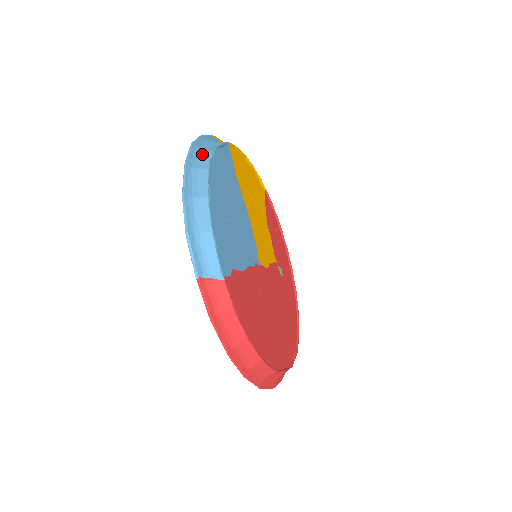
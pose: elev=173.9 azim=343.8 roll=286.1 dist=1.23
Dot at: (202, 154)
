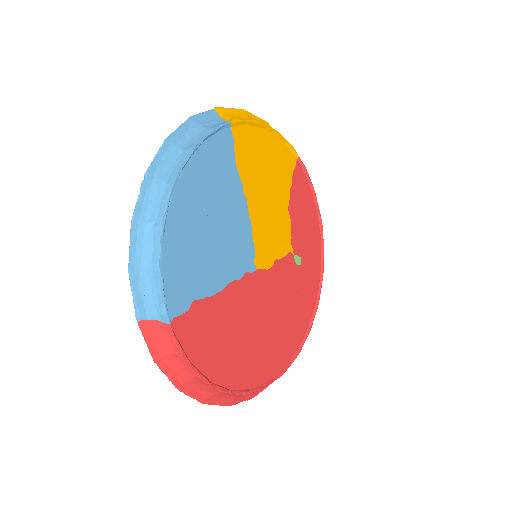
Dot at: (175, 155)
